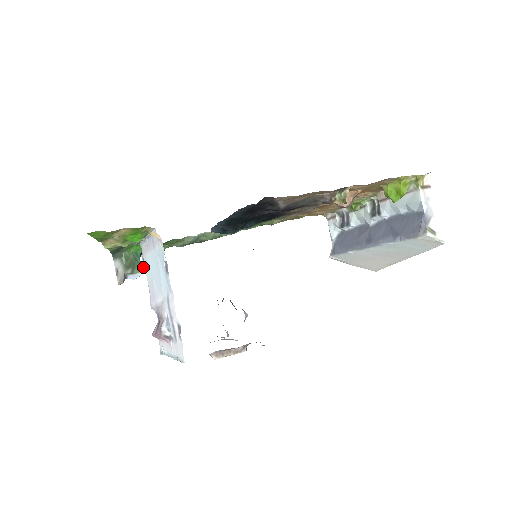
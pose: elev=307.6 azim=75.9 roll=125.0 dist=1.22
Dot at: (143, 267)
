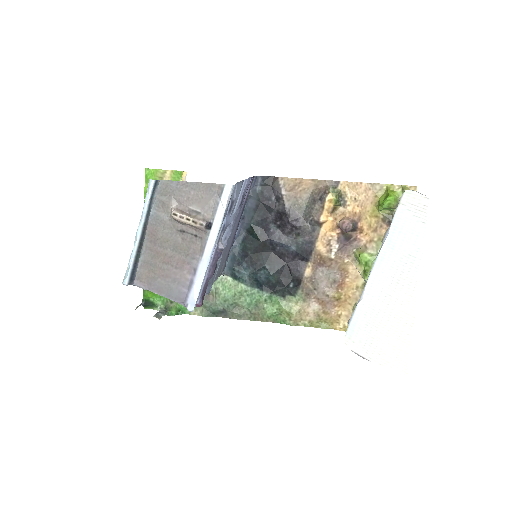
Dot at: (154, 315)
